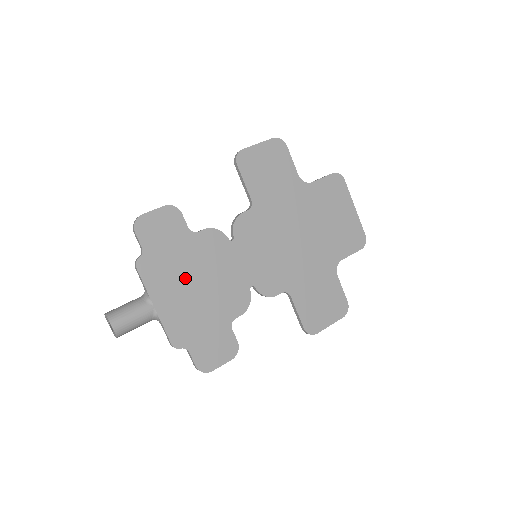
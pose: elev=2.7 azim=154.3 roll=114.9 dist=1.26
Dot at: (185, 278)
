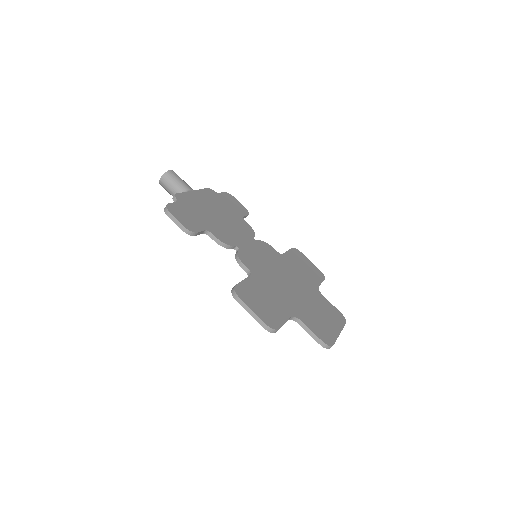
Dot at: (218, 209)
